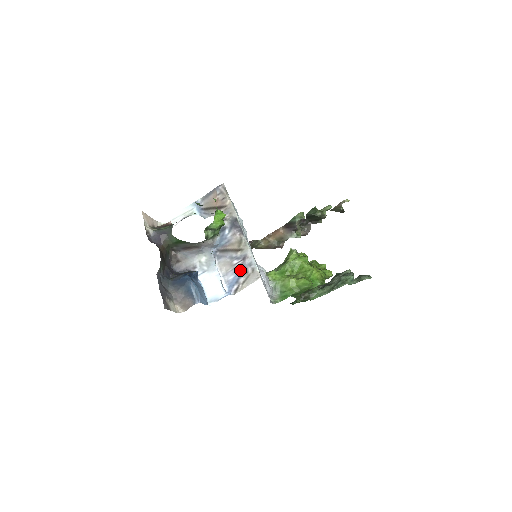
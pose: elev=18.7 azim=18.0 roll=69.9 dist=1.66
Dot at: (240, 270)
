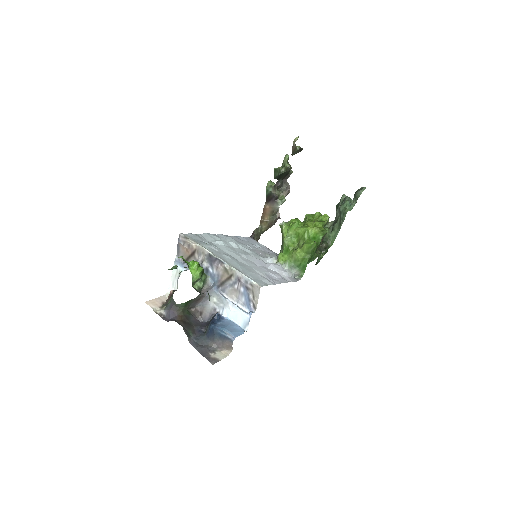
Dot at: (244, 290)
